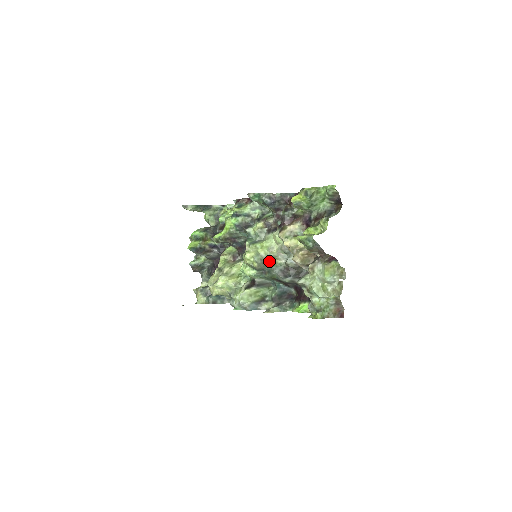
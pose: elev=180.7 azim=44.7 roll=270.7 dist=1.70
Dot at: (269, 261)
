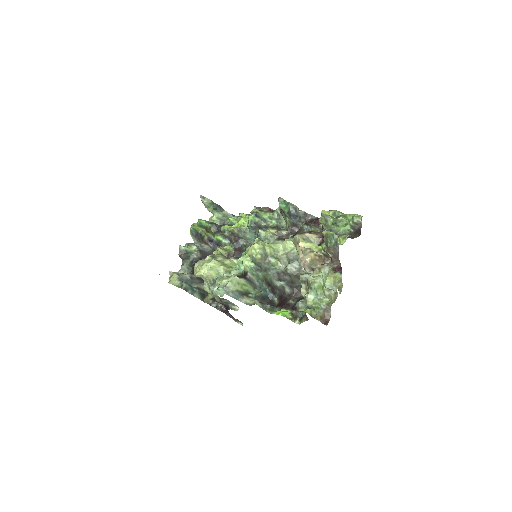
Dot at: (272, 259)
